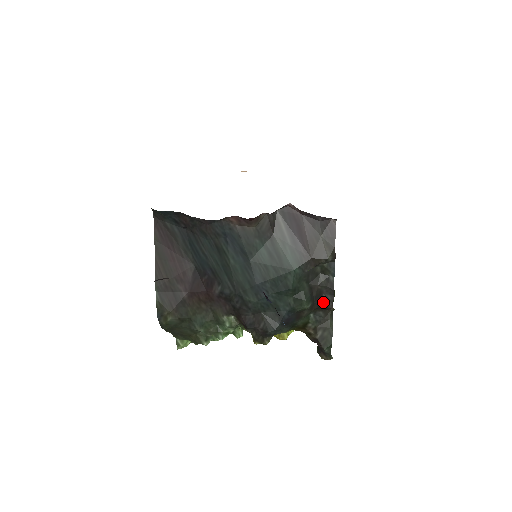
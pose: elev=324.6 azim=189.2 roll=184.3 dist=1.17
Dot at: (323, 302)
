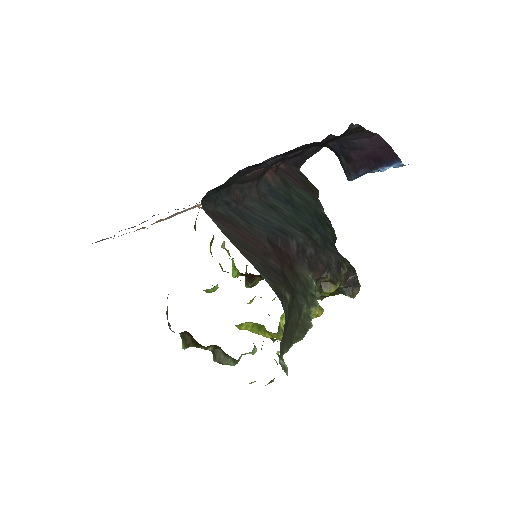
Dot at: occluded
